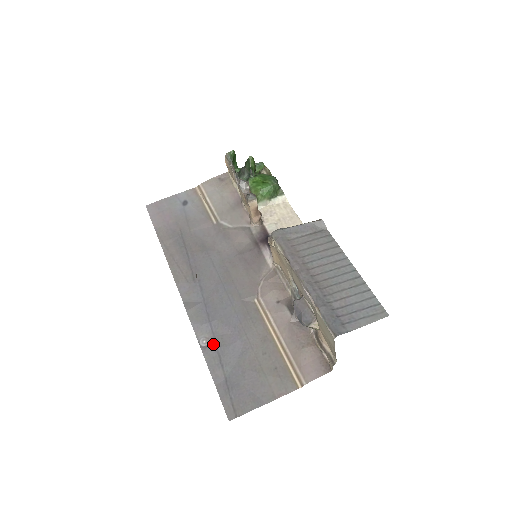
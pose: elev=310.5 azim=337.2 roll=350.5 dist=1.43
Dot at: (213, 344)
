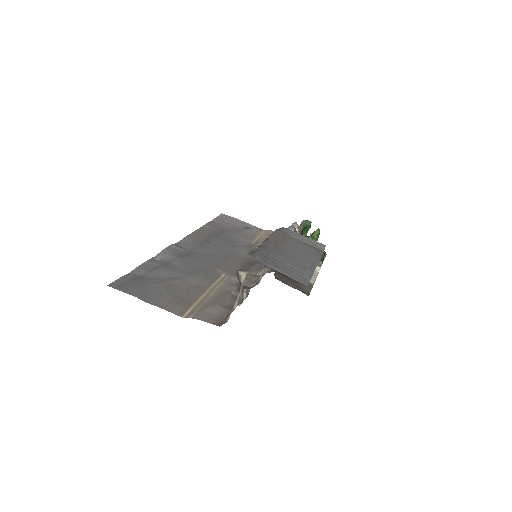
Dot at: (162, 263)
